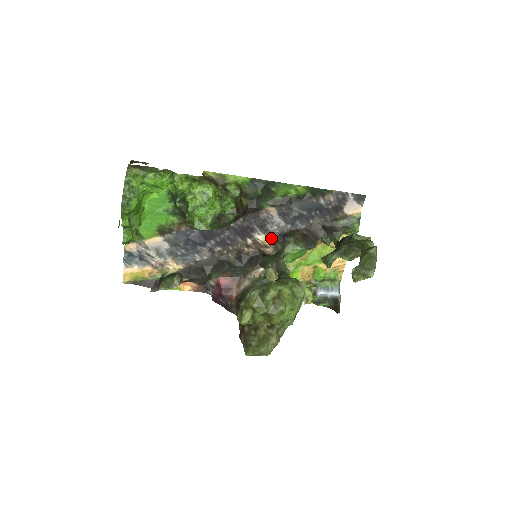
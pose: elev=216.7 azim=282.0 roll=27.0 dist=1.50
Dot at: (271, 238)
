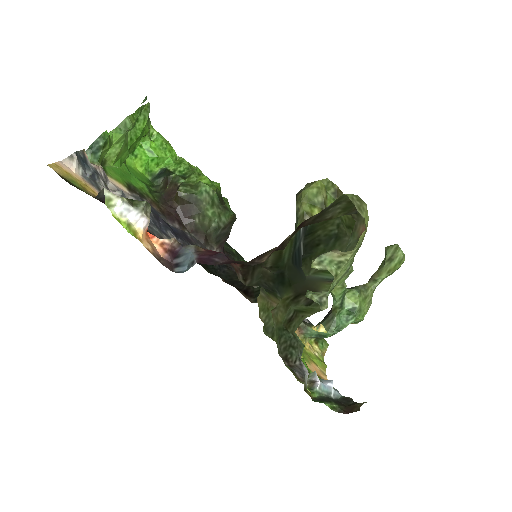
Dot at: occluded
